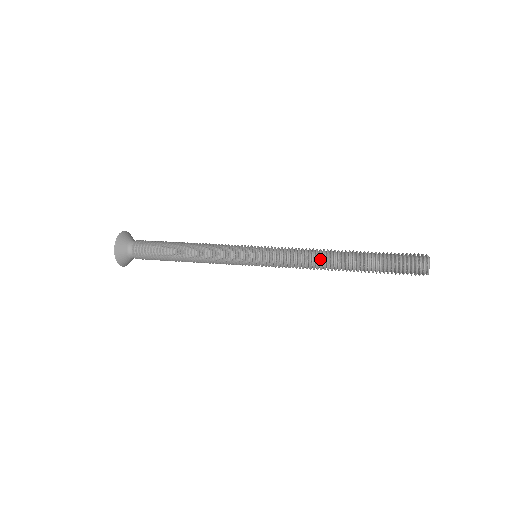
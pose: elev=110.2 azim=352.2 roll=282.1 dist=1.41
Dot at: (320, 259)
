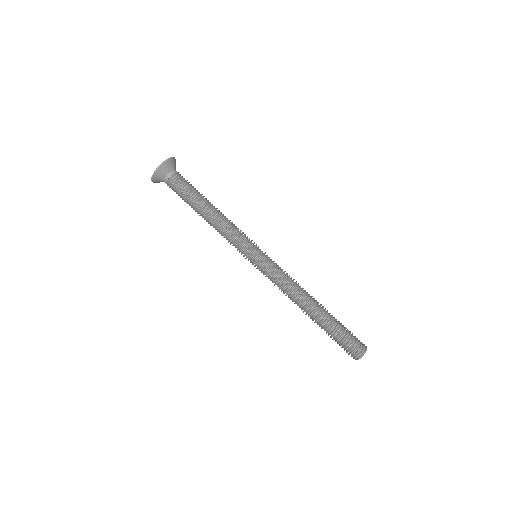
Dot at: (301, 293)
